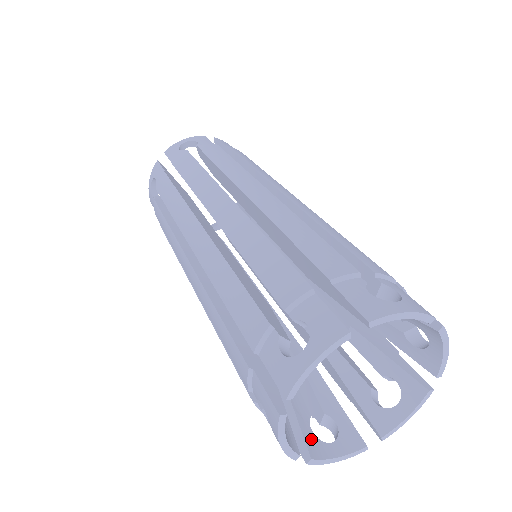
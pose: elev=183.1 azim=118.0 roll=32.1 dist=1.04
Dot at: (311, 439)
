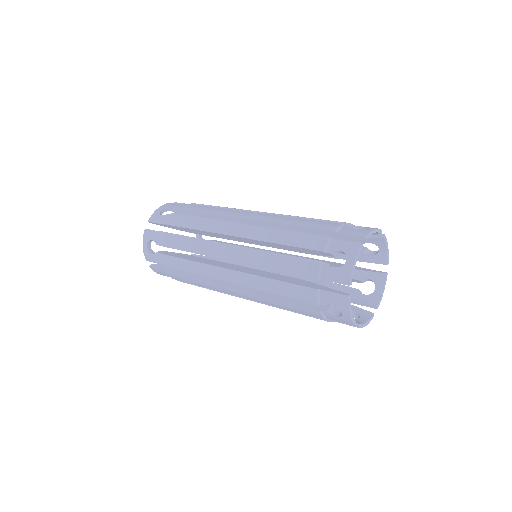
Dot at: occluded
